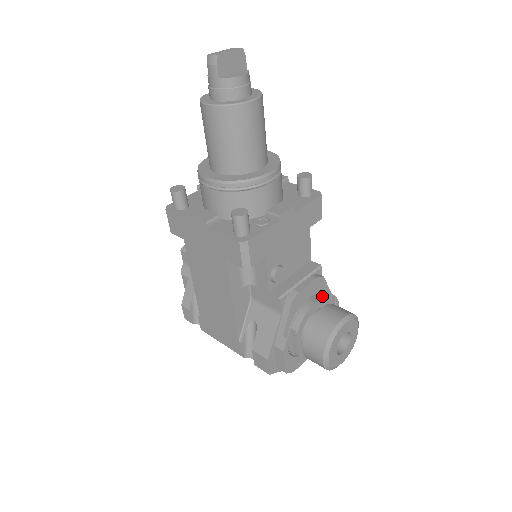
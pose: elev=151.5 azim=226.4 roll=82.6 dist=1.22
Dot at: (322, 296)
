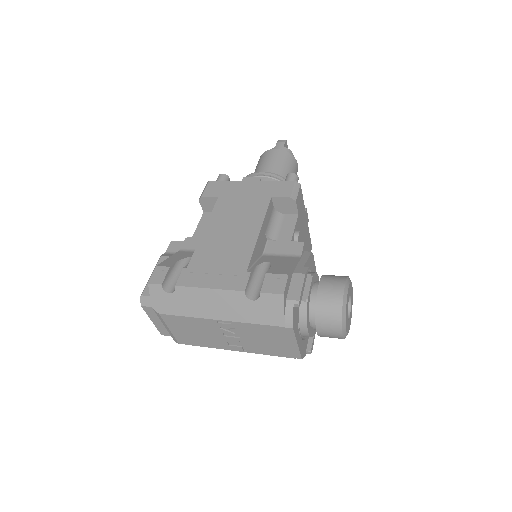
Dot at: occluded
